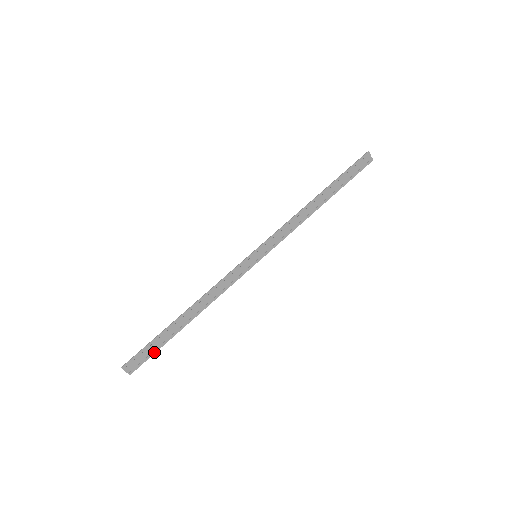
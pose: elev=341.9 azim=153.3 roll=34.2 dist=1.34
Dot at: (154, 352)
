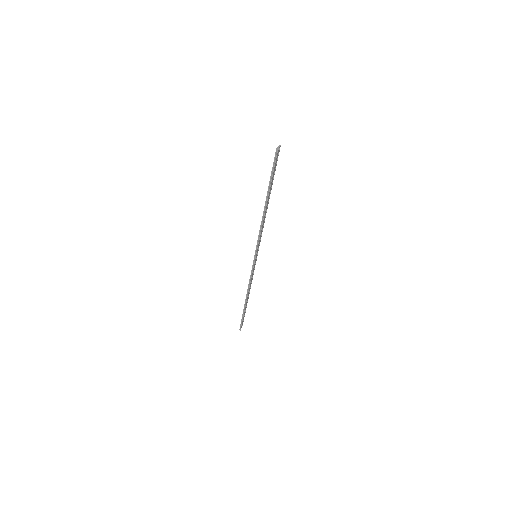
Dot at: occluded
